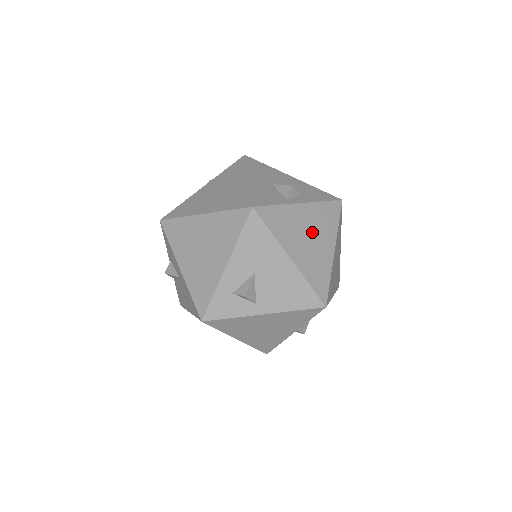
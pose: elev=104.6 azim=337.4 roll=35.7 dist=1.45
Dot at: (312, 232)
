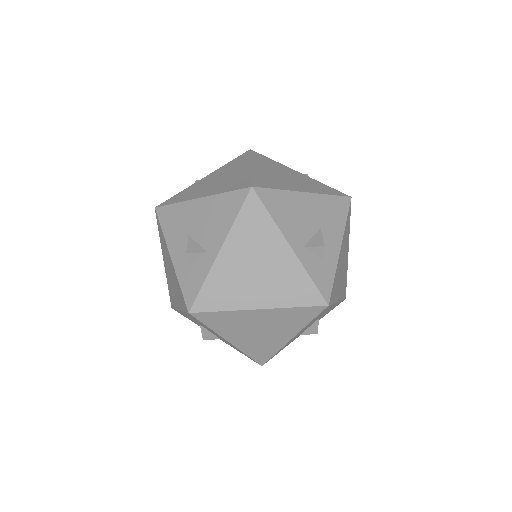
Dot at: (221, 177)
